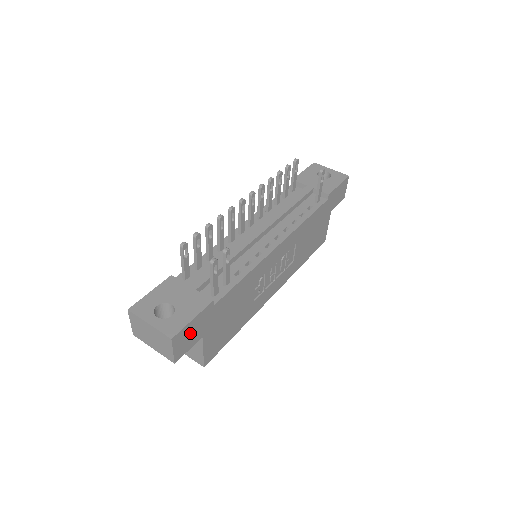
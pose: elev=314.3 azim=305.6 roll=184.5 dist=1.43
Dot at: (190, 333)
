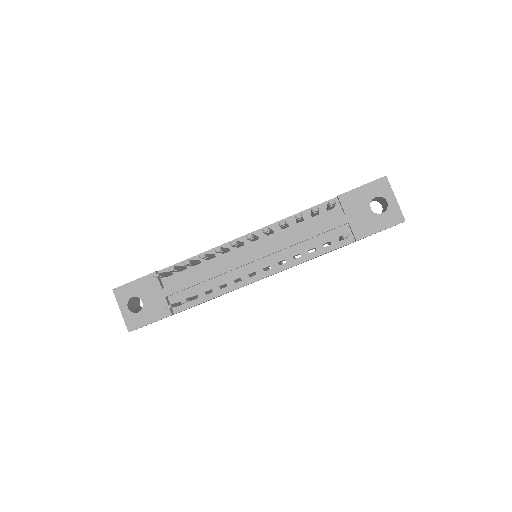
Dot at: occluded
